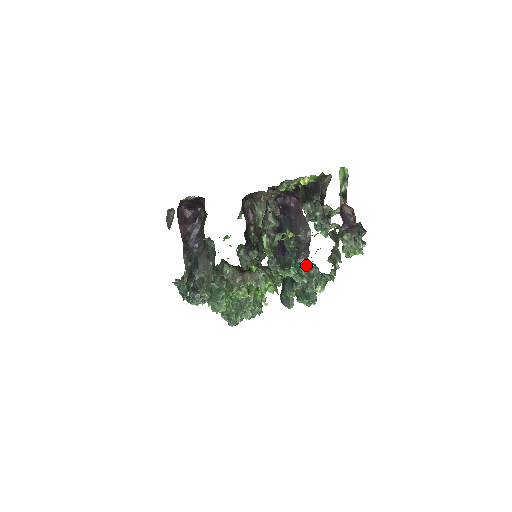
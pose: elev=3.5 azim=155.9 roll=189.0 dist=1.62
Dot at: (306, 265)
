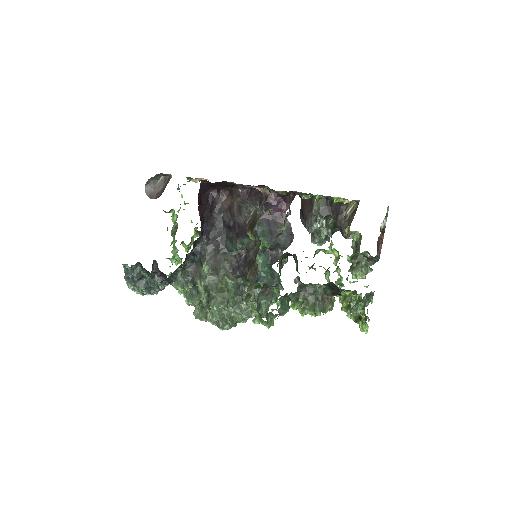
Dot at: (371, 293)
